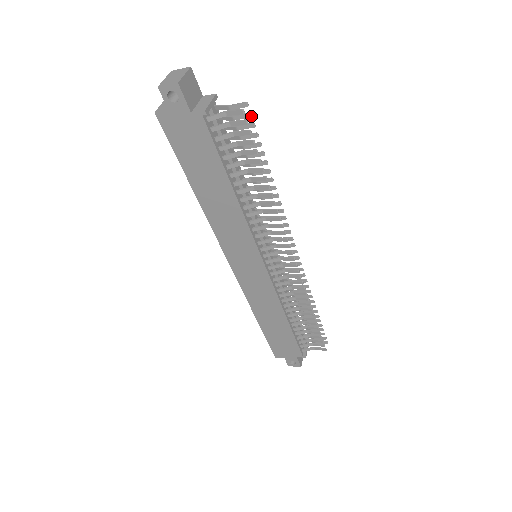
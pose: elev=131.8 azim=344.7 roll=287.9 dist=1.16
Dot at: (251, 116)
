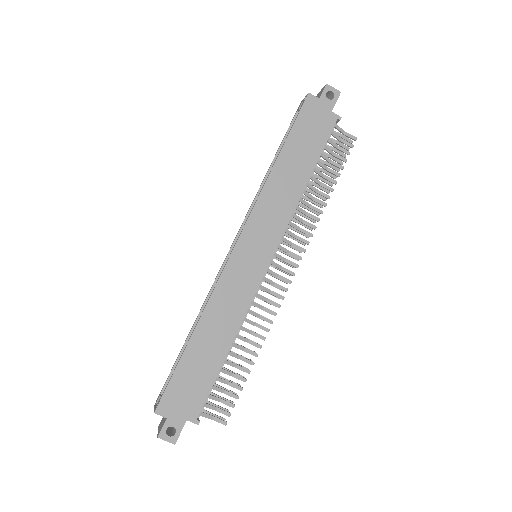
Dot at: (348, 150)
